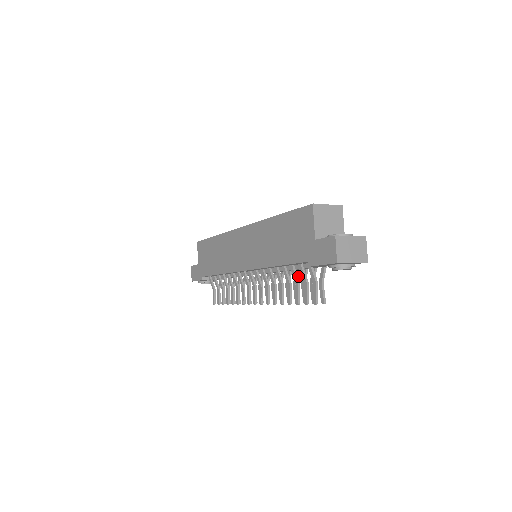
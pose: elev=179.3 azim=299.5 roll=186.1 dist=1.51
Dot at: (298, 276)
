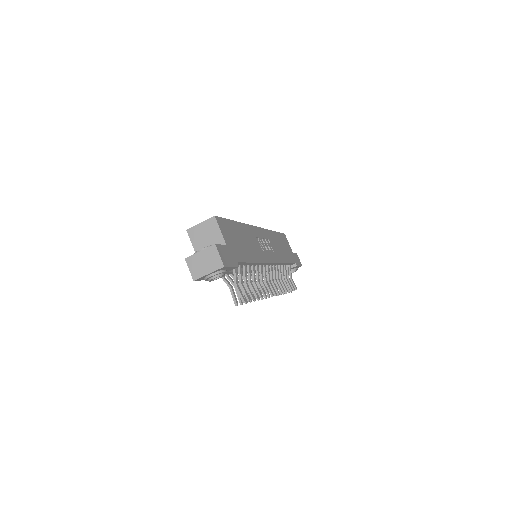
Dot at: (249, 275)
